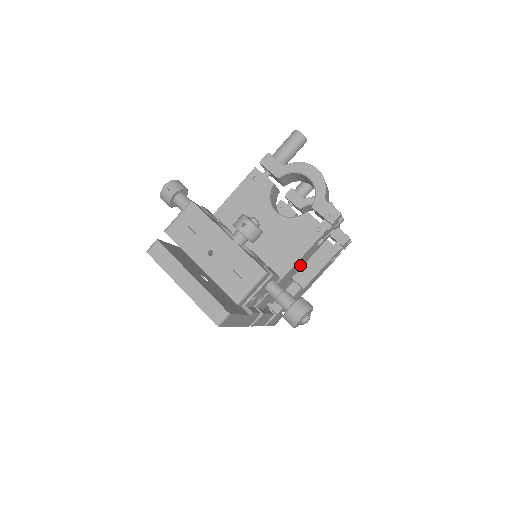
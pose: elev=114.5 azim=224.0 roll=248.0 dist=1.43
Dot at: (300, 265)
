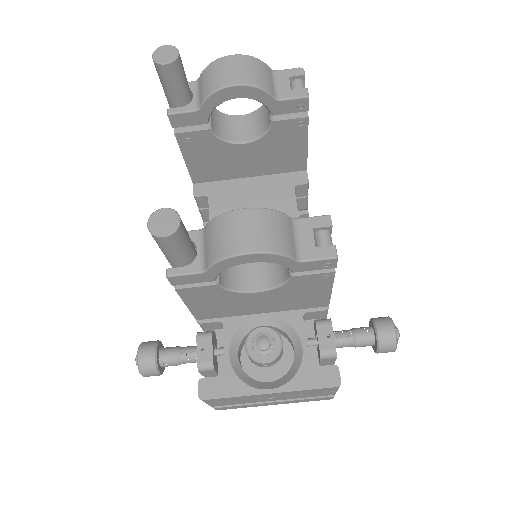
Dot at: occluded
